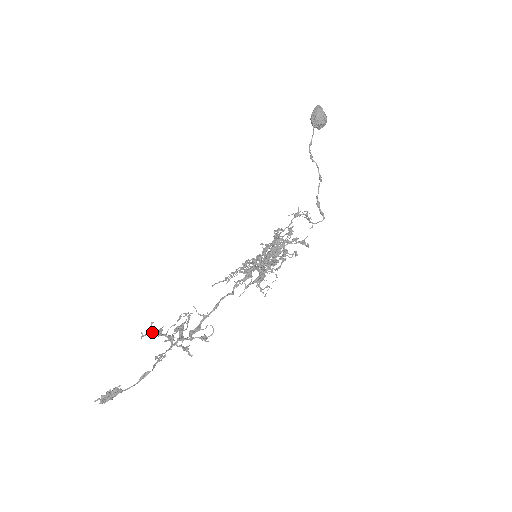
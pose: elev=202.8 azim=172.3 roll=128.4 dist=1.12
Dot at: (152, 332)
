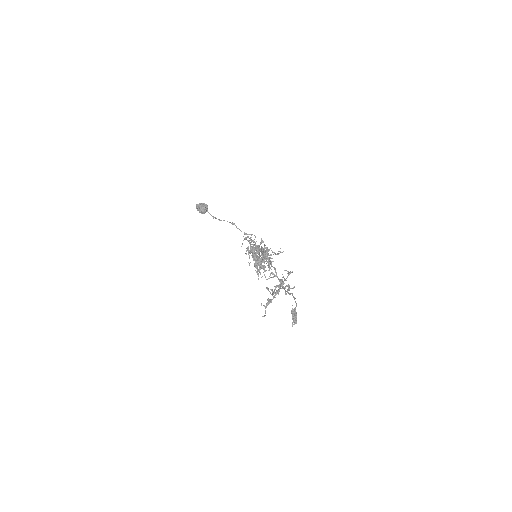
Dot at: (266, 307)
